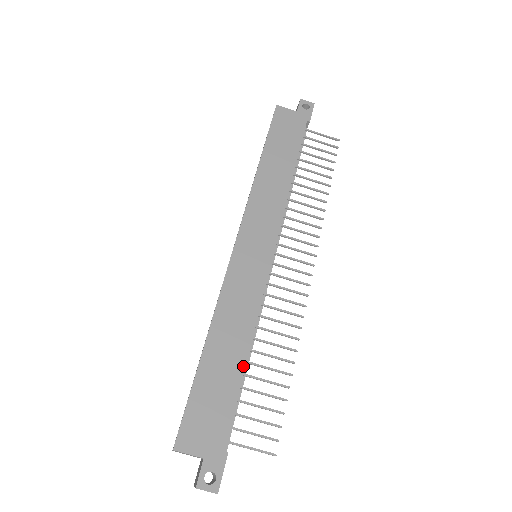
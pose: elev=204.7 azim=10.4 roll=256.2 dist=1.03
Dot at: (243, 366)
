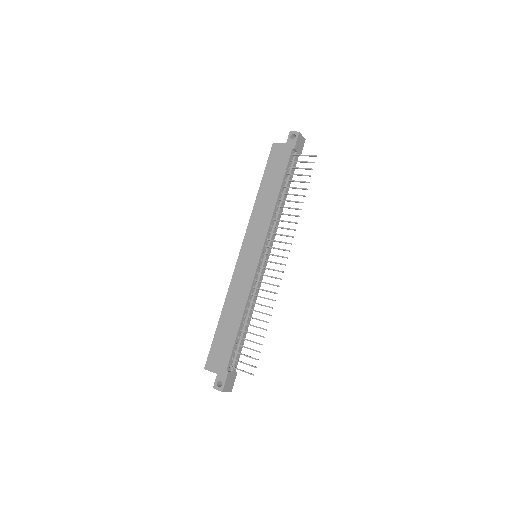
Dot at: (239, 325)
